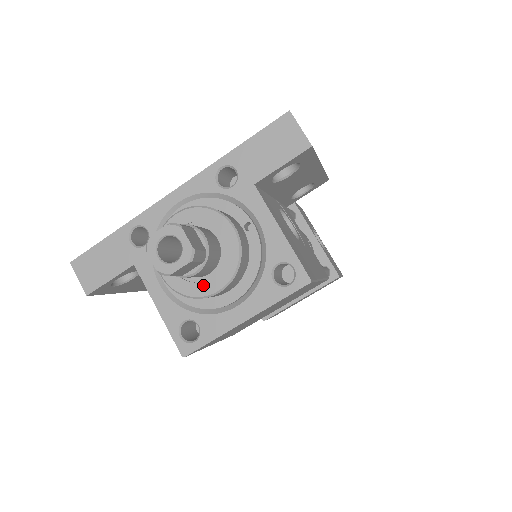
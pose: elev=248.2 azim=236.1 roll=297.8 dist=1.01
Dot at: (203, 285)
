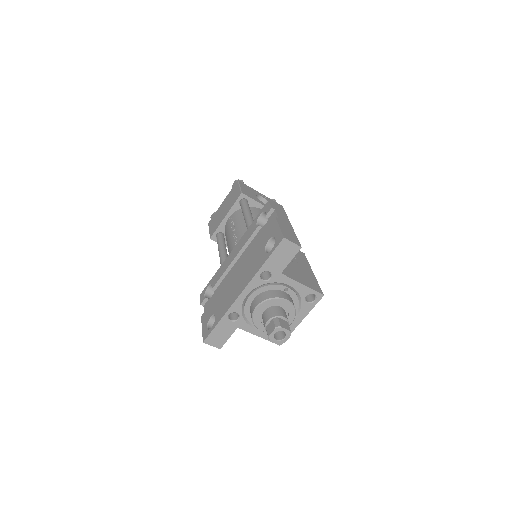
Dot at: occluded
